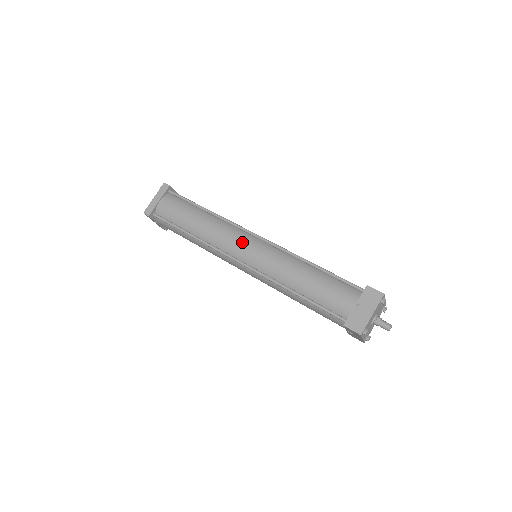
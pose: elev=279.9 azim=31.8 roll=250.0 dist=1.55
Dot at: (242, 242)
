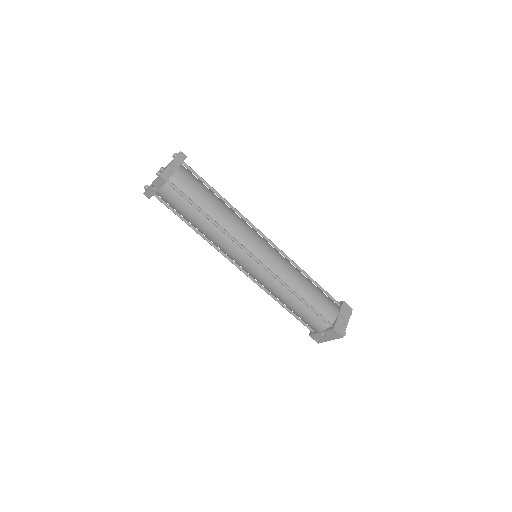
Dot at: (260, 242)
